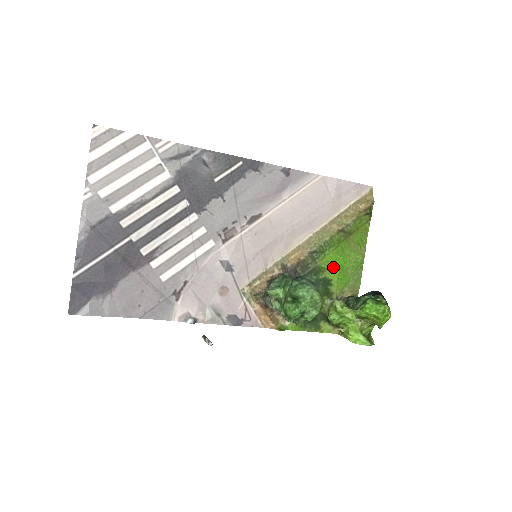
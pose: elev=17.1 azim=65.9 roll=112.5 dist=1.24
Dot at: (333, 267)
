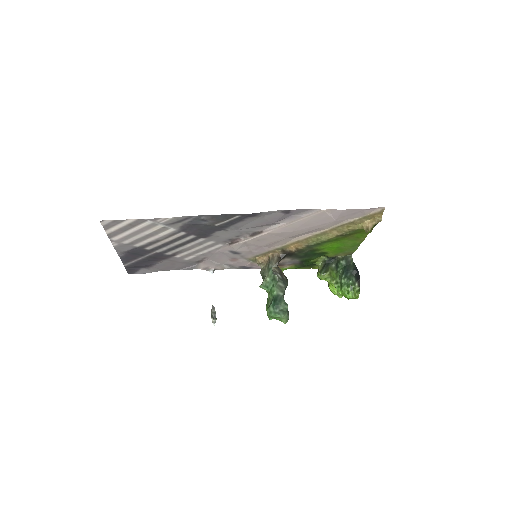
Dot at: (329, 248)
